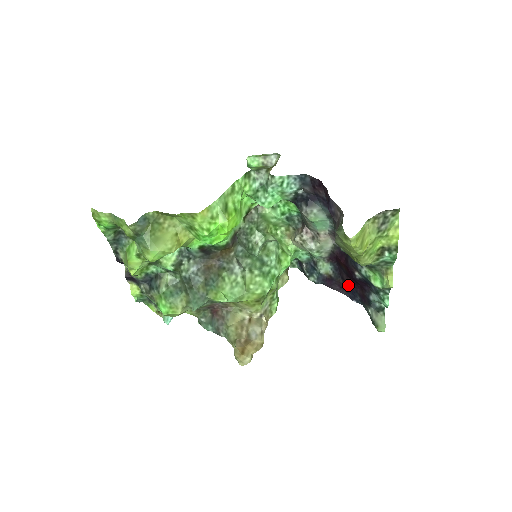
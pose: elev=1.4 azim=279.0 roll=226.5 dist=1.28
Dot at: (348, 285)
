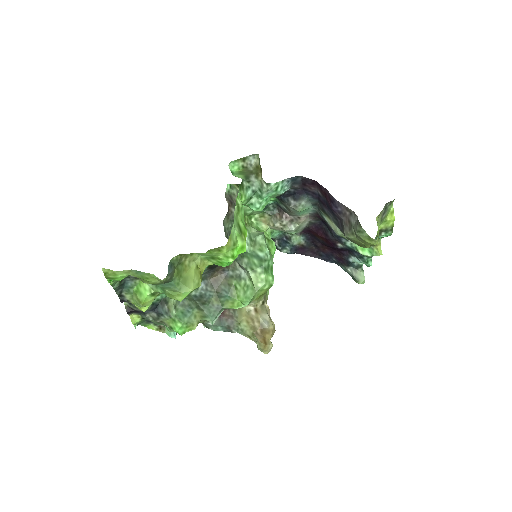
Dot at: (322, 251)
